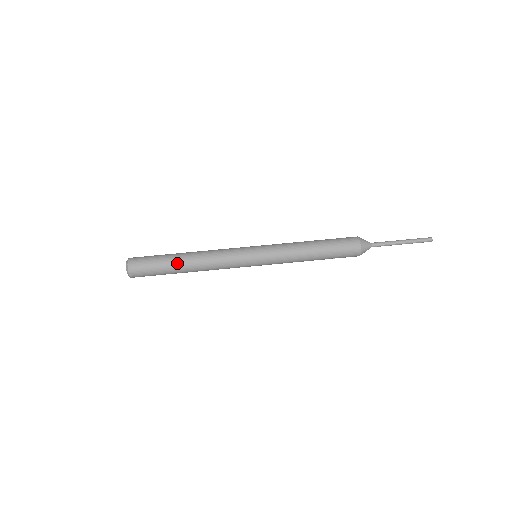
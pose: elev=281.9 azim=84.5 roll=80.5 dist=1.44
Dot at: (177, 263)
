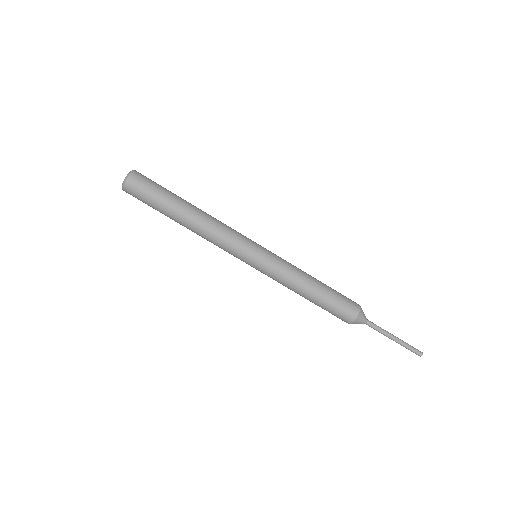
Dot at: (173, 218)
